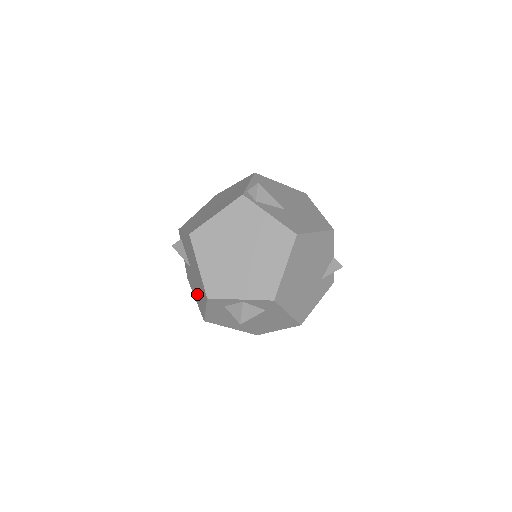
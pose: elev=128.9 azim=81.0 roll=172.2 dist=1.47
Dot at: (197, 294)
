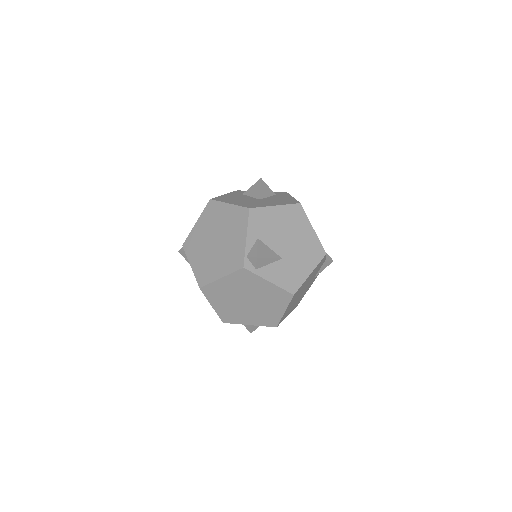
Dot at: occluded
